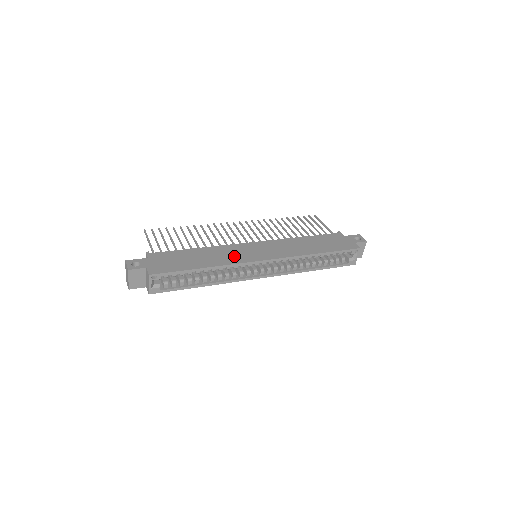
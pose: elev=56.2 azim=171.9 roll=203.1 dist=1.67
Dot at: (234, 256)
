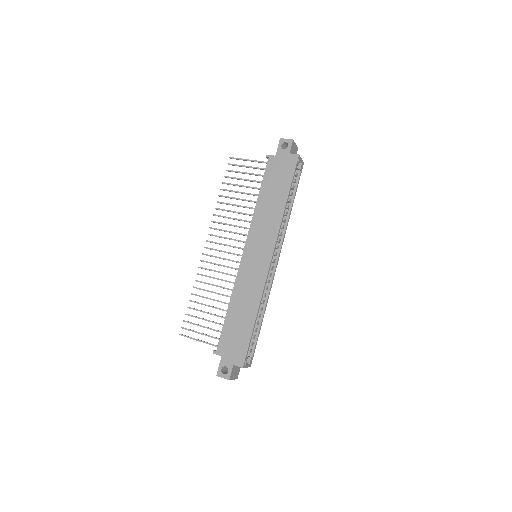
Dot at: (253, 283)
